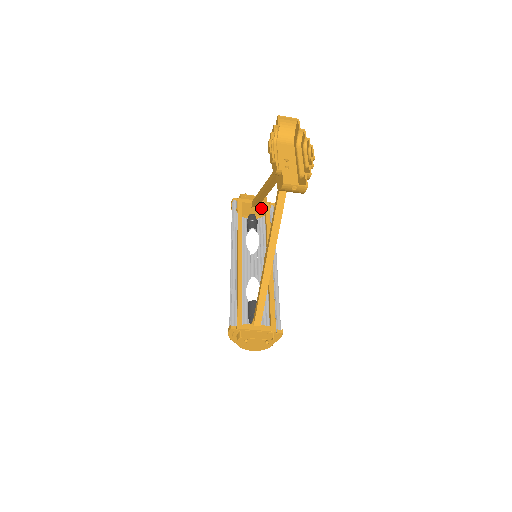
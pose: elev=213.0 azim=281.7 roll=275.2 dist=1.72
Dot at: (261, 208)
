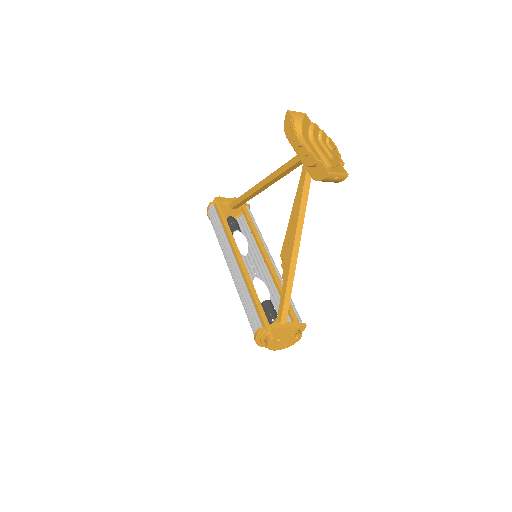
Dot at: occluded
